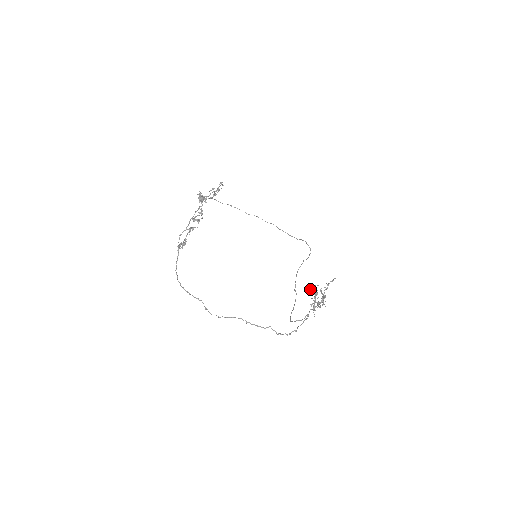
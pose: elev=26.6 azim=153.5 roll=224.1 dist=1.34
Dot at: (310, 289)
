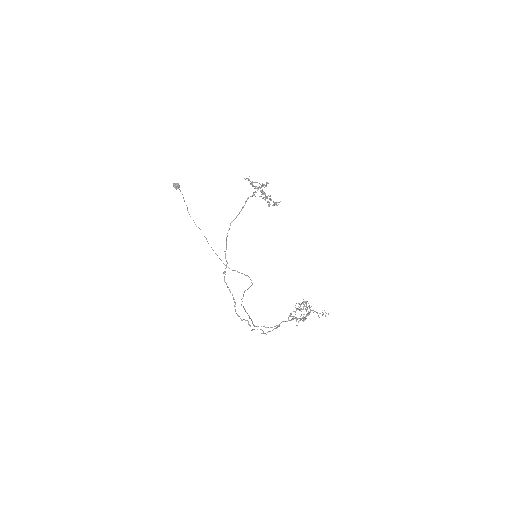
Dot at: (298, 303)
